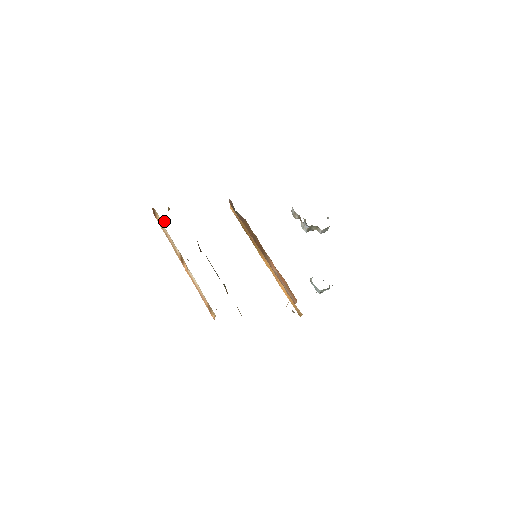
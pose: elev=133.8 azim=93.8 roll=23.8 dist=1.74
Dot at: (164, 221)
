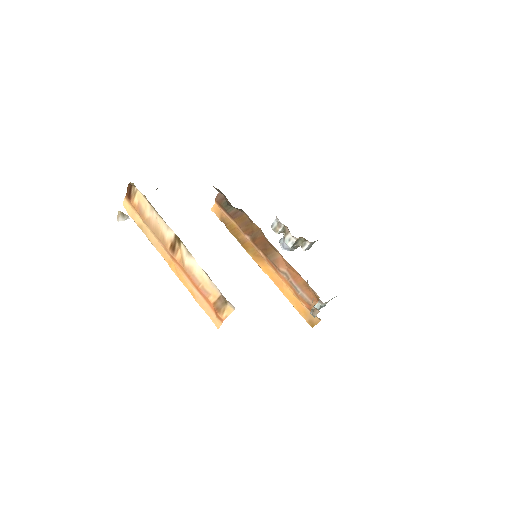
Dot at: (123, 218)
